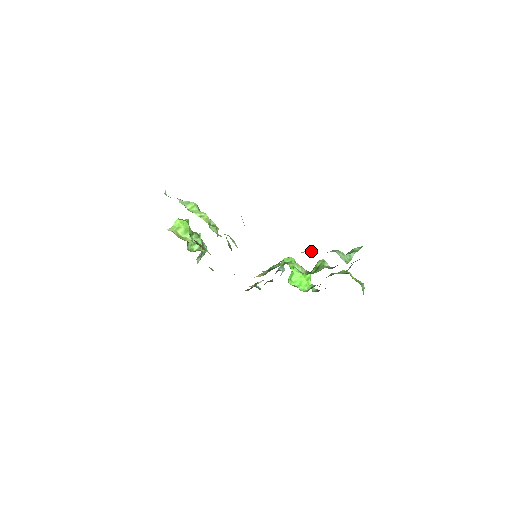
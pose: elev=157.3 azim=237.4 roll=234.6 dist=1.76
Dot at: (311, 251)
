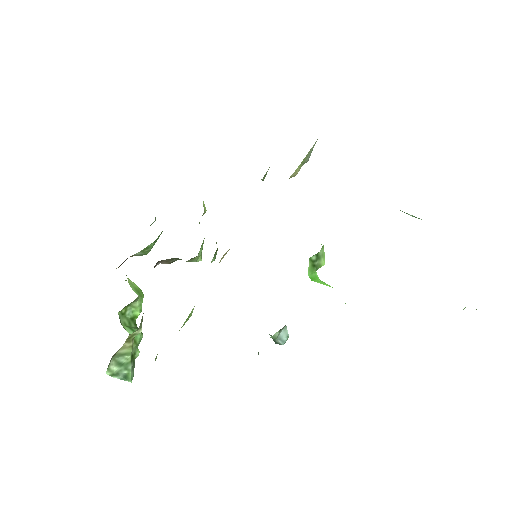
Dot at: occluded
